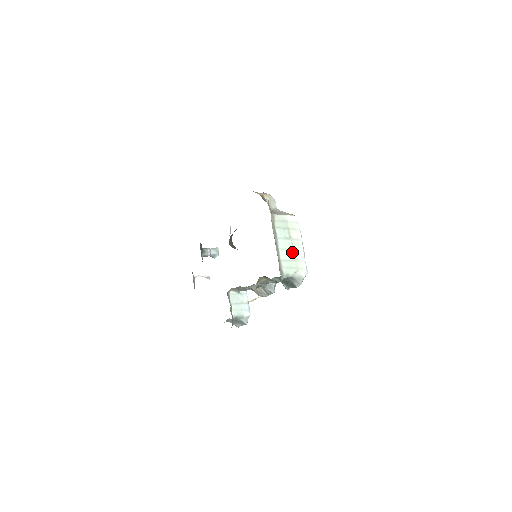
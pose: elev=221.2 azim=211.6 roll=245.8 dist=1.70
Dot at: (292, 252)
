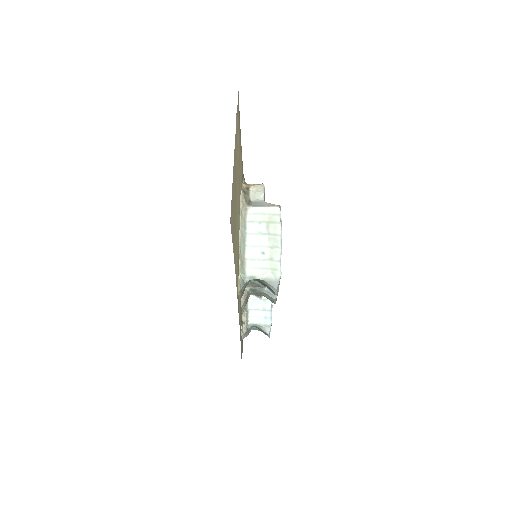
Dot at: (266, 250)
